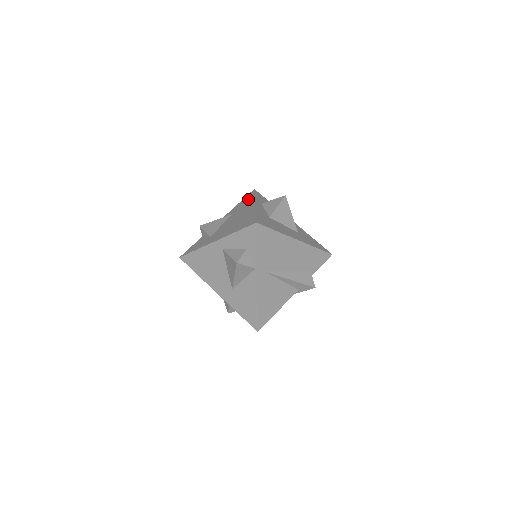
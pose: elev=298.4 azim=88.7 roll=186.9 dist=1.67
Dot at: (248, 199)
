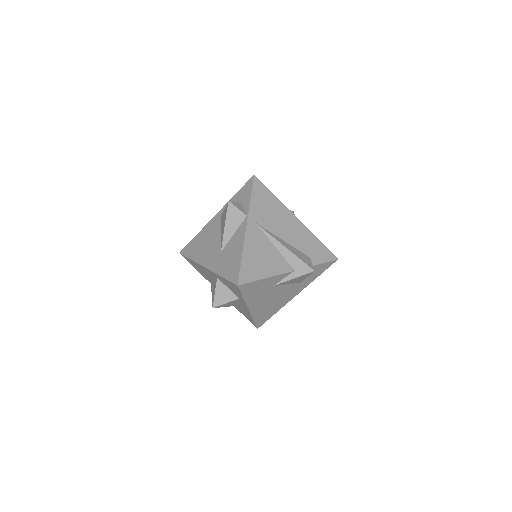
Dot at: occluded
